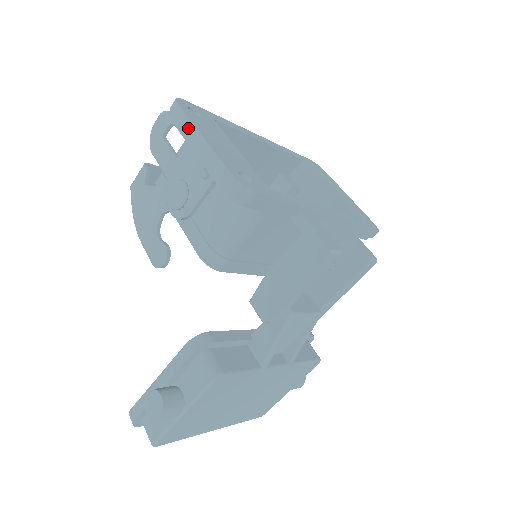
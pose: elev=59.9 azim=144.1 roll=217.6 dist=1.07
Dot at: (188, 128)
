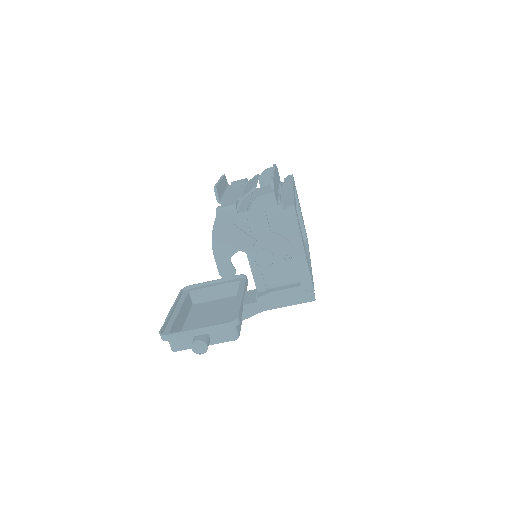
Dot at: (298, 241)
